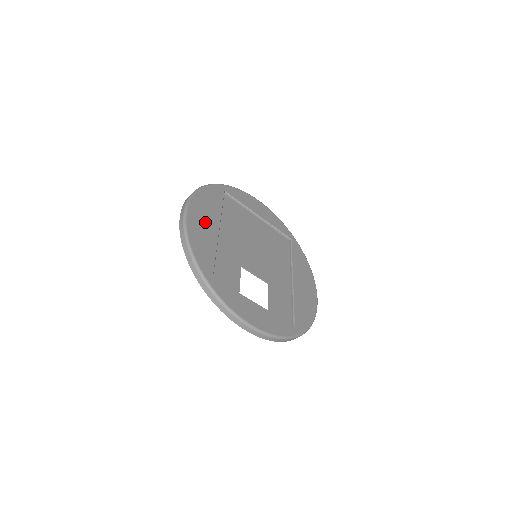
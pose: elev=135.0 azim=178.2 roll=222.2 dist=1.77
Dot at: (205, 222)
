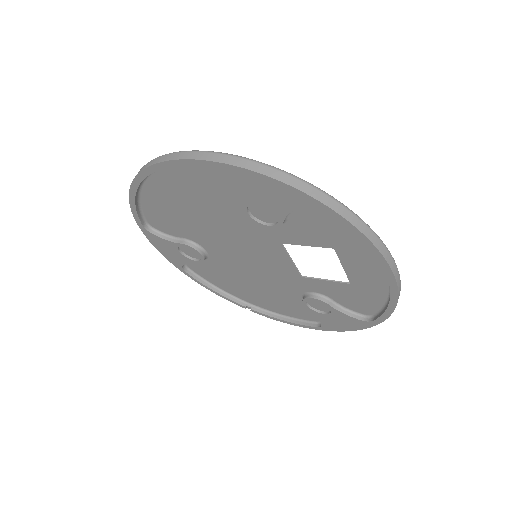
Dot at: occluded
